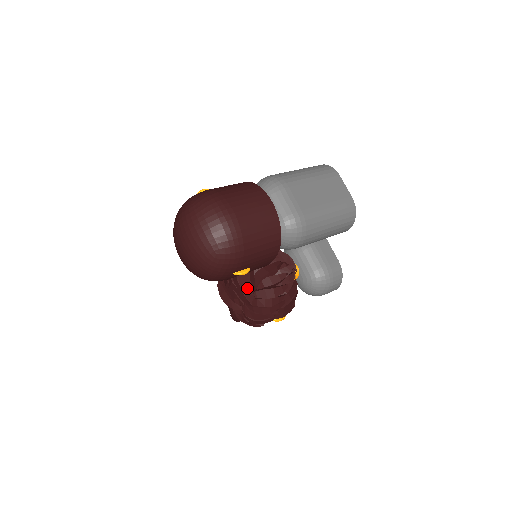
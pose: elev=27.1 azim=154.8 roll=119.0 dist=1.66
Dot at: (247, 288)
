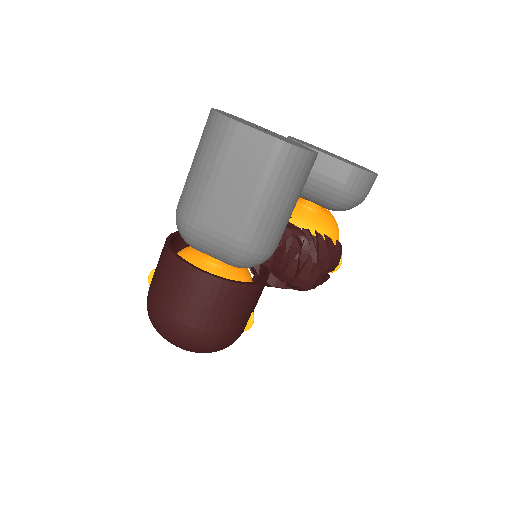
Dot at: (277, 287)
